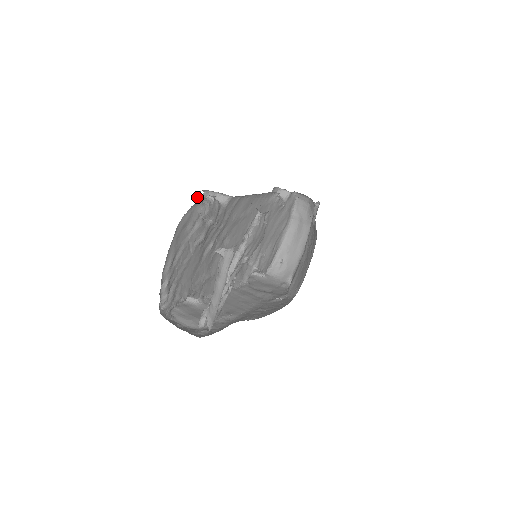
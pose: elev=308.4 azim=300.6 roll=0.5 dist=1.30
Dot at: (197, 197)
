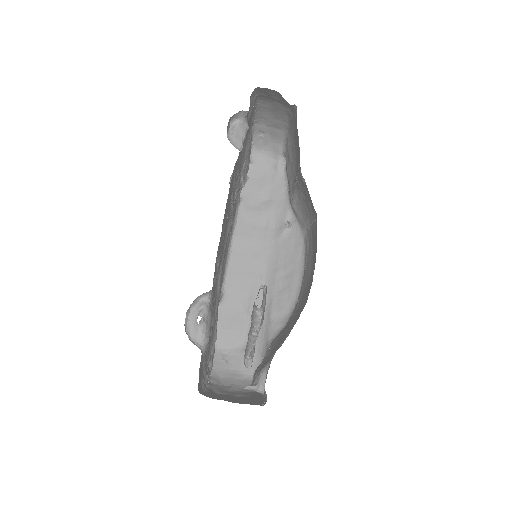
Dot at: (188, 337)
